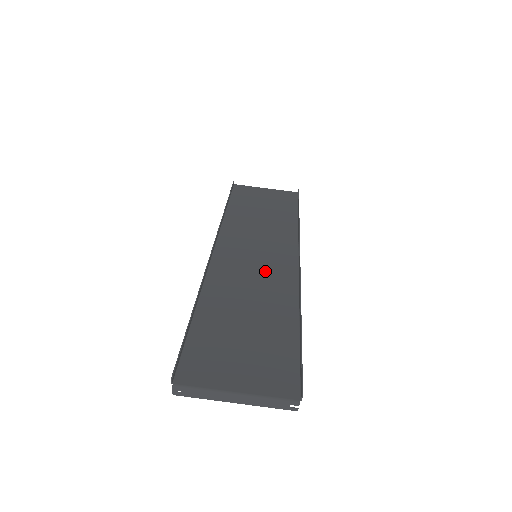
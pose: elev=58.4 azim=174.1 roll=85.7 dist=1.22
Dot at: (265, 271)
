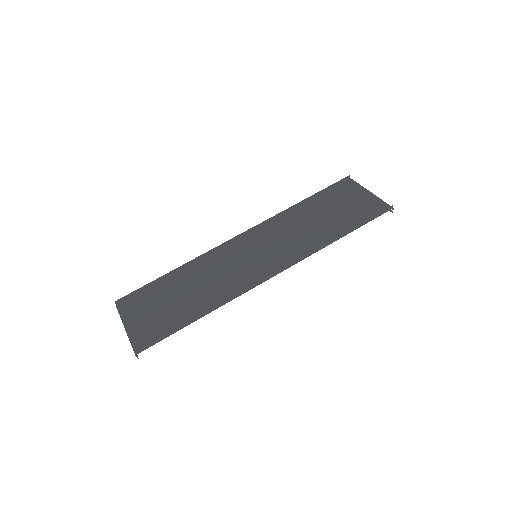
Dot at: (241, 271)
